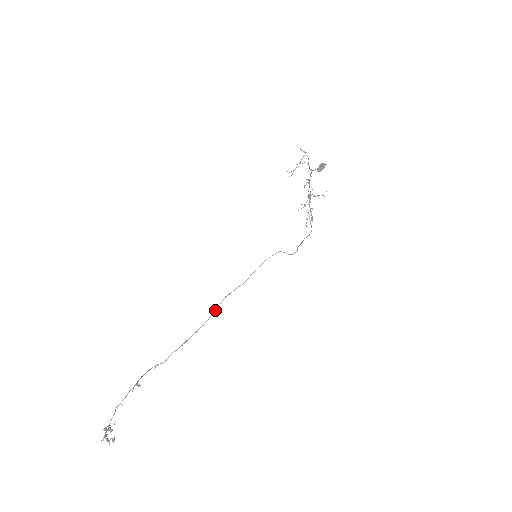
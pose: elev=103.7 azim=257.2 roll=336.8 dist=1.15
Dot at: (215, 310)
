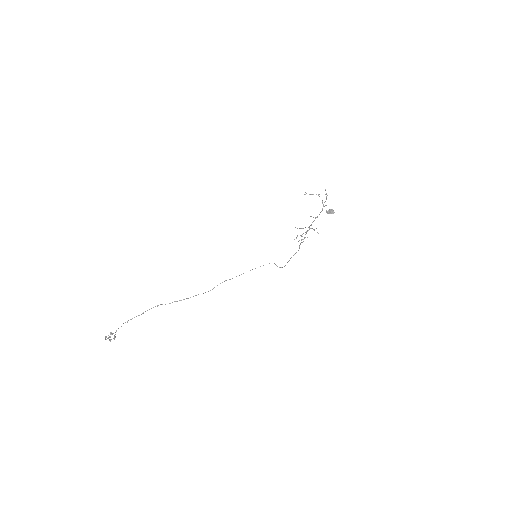
Dot at: occluded
